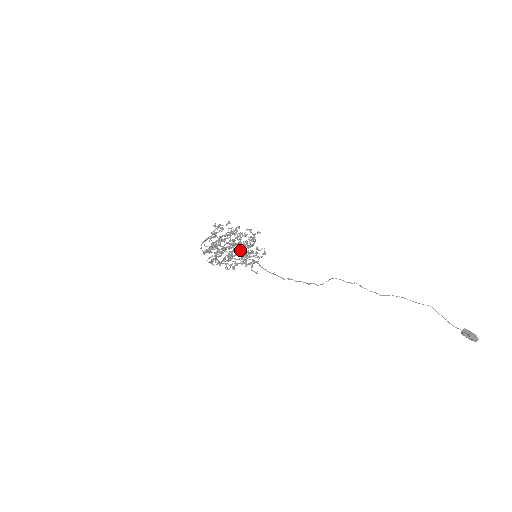
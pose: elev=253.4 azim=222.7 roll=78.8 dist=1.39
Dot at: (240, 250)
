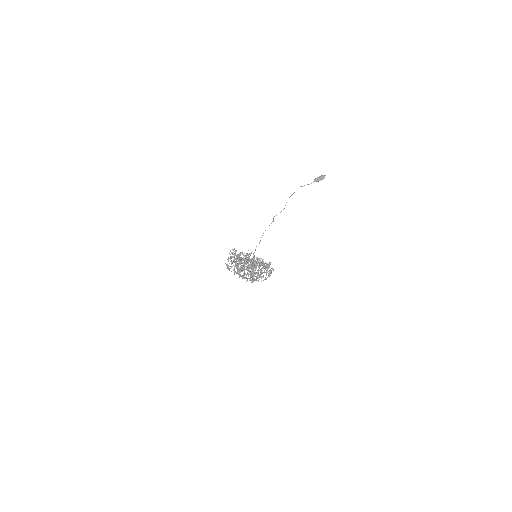
Dot at: occluded
